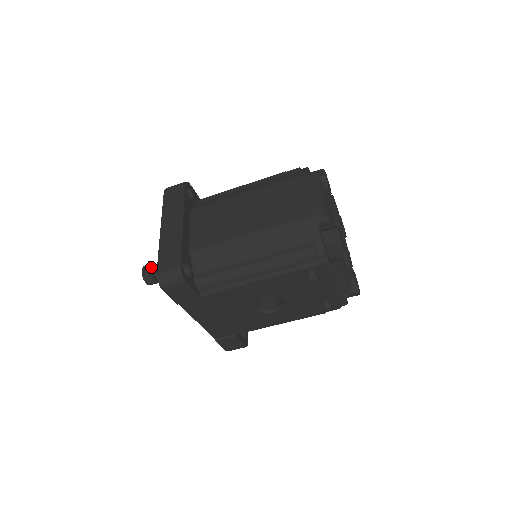
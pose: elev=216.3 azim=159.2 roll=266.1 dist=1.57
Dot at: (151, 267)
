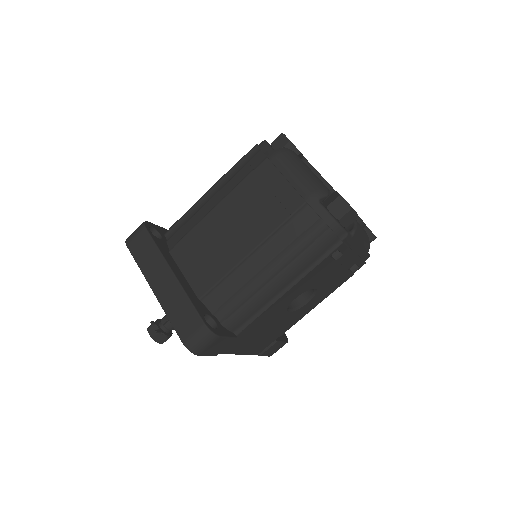
Dot at: (157, 326)
